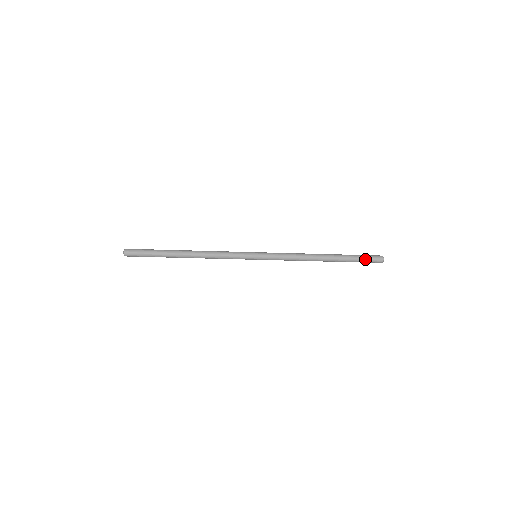
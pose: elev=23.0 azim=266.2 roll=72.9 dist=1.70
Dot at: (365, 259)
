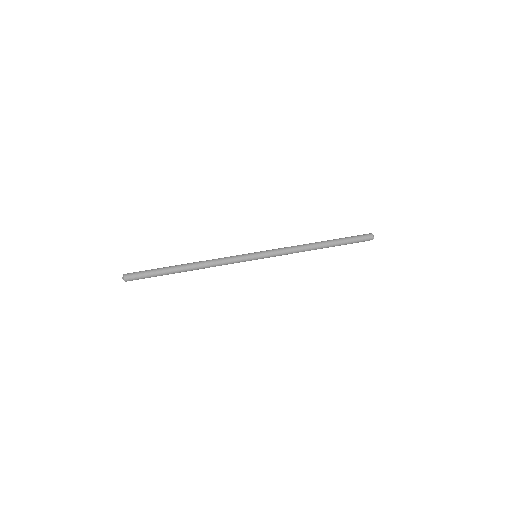
Dot at: occluded
